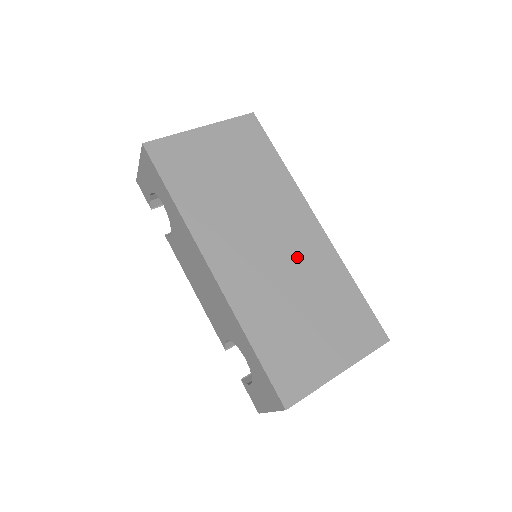
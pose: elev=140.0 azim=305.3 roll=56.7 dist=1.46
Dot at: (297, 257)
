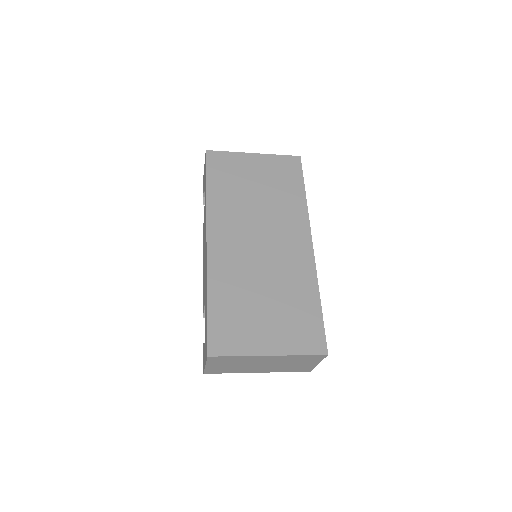
Dot at: (279, 260)
